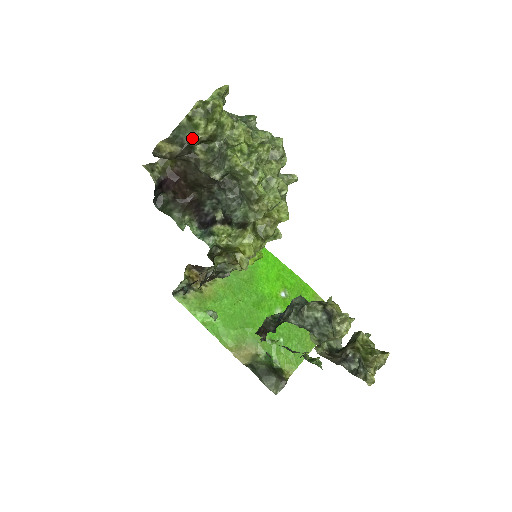
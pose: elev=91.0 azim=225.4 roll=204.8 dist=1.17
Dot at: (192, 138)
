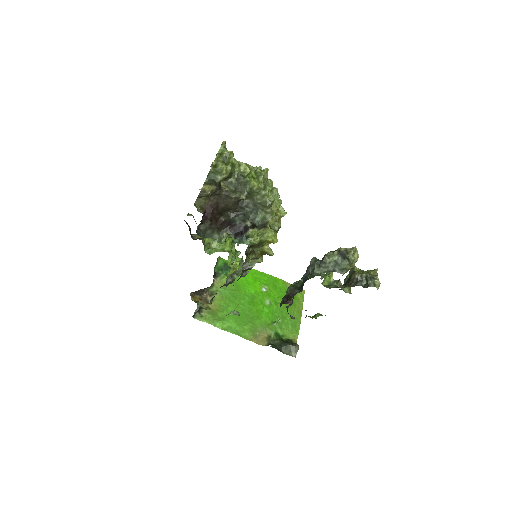
Dot at: (221, 178)
